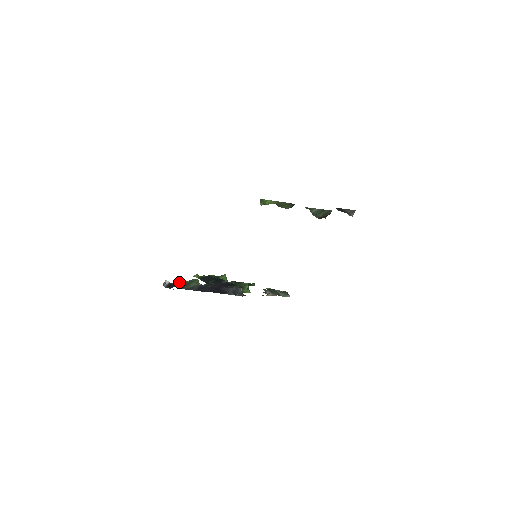
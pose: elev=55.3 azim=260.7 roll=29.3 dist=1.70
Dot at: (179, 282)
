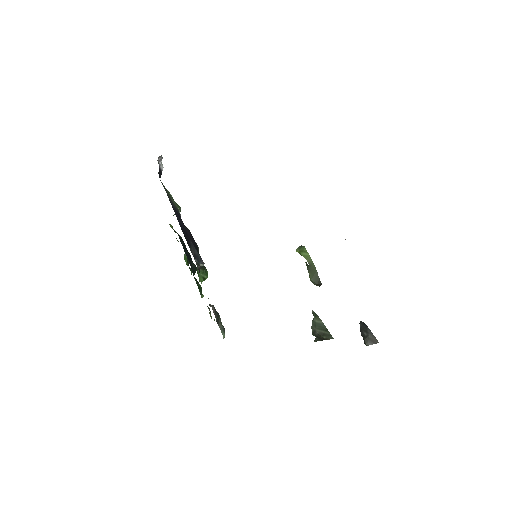
Dot at: occluded
